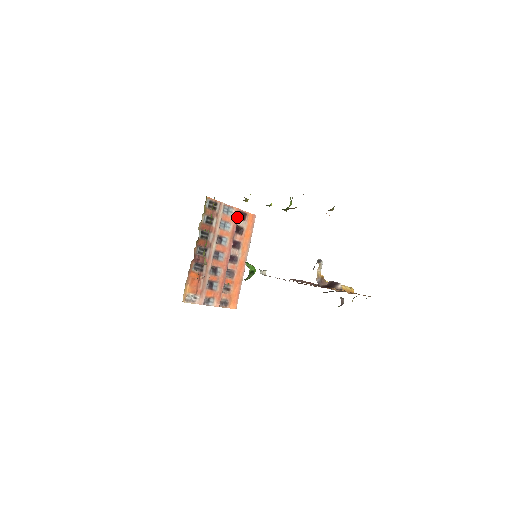
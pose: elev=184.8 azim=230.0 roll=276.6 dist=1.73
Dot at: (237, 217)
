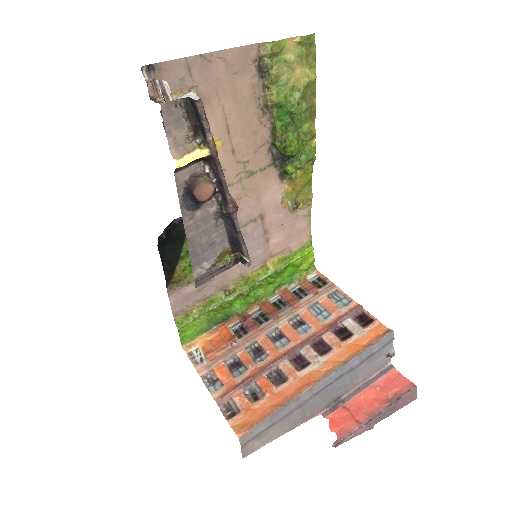
Dot at: (350, 313)
